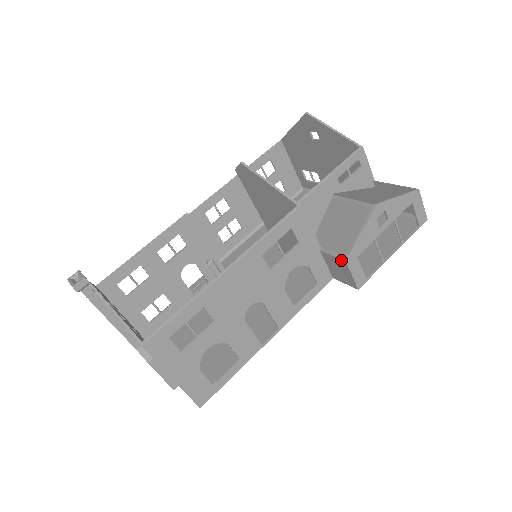
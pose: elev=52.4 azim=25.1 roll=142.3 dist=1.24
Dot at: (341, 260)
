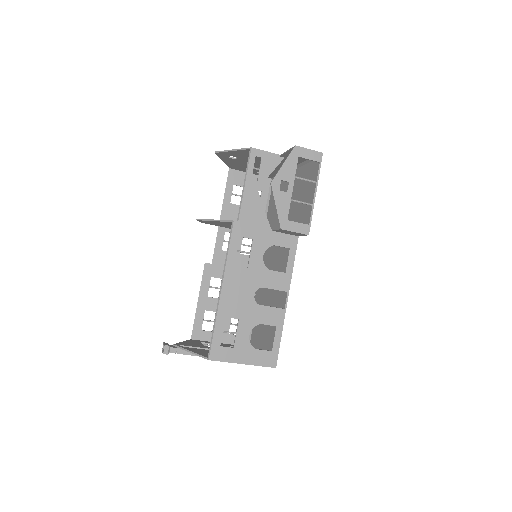
Dot at: (280, 230)
